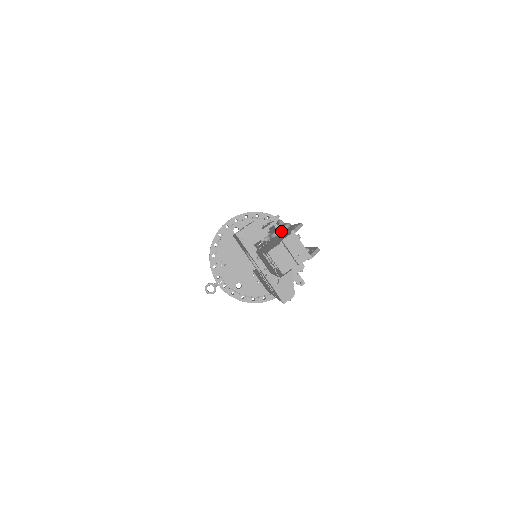
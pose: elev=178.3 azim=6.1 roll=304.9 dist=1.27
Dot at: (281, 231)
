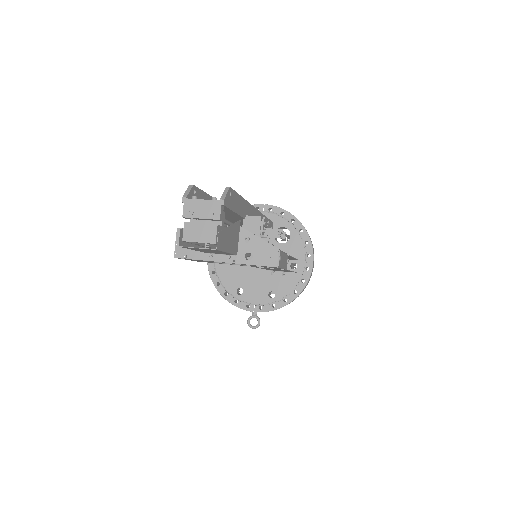
Dot at: occluded
